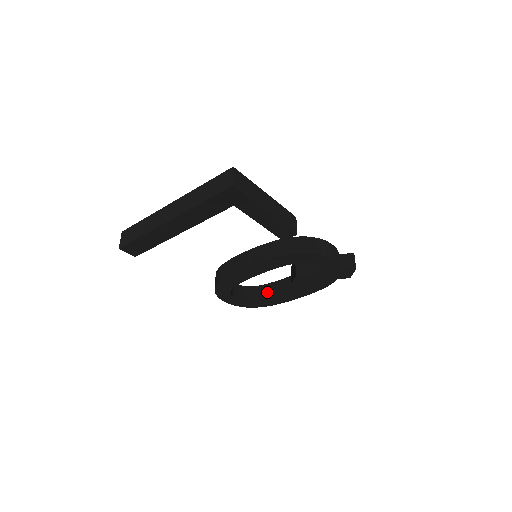
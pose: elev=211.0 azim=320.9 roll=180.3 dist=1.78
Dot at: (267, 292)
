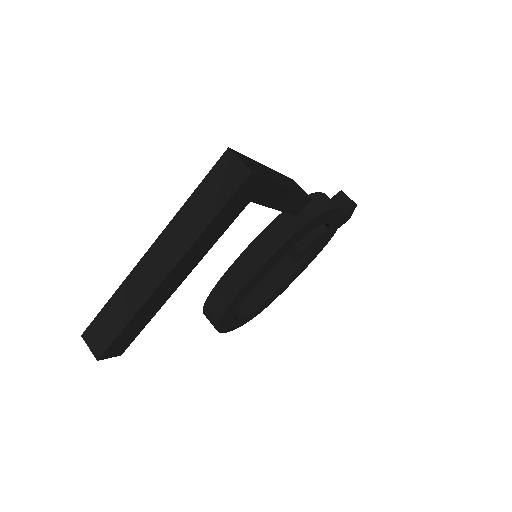
Dot at: (263, 291)
